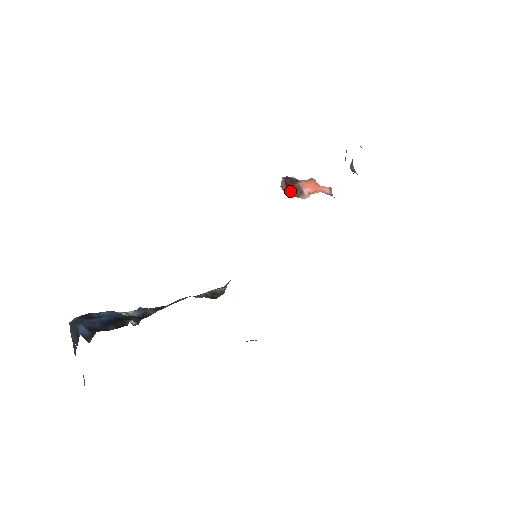
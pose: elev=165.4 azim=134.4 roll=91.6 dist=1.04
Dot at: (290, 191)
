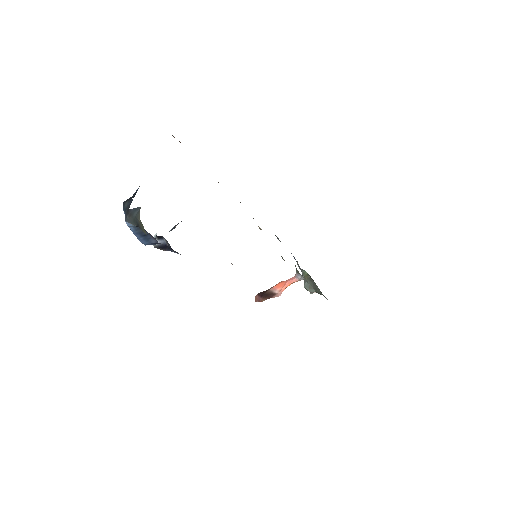
Dot at: (264, 297)
